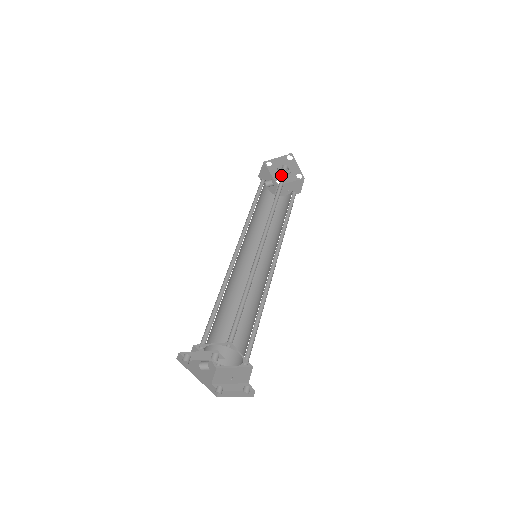
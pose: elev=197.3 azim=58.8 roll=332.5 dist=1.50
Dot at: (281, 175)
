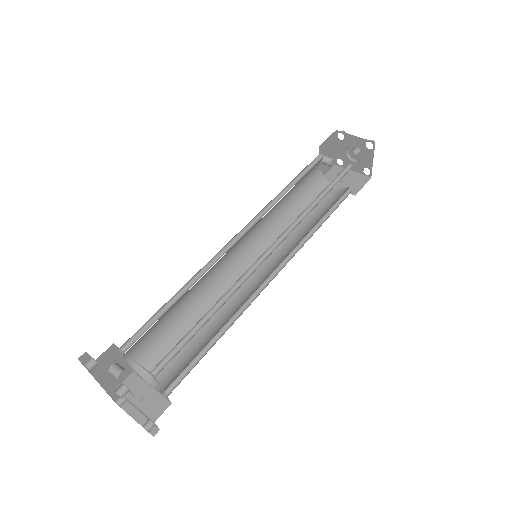
Dot at: (347, 157)
